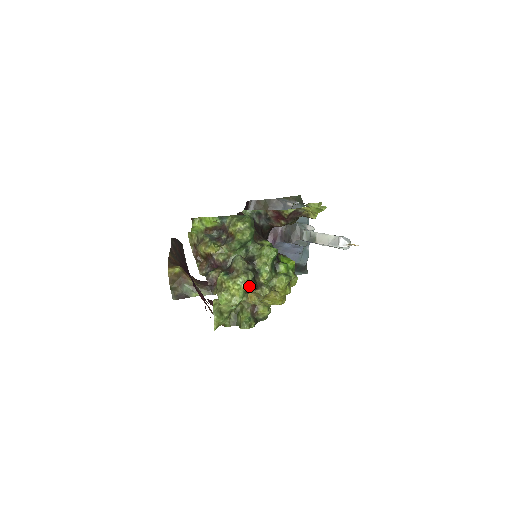
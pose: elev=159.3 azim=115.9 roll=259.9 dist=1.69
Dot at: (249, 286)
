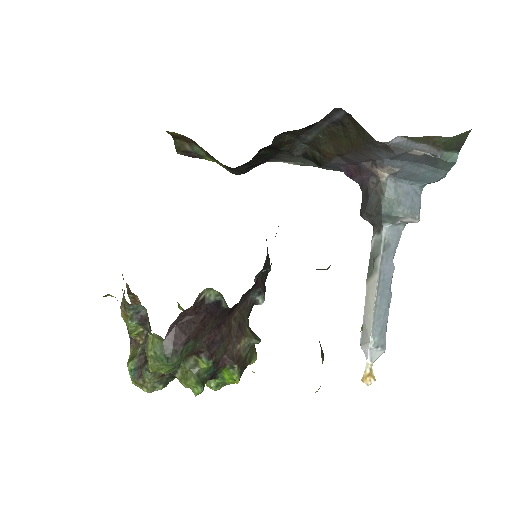
Dot at: occluded
